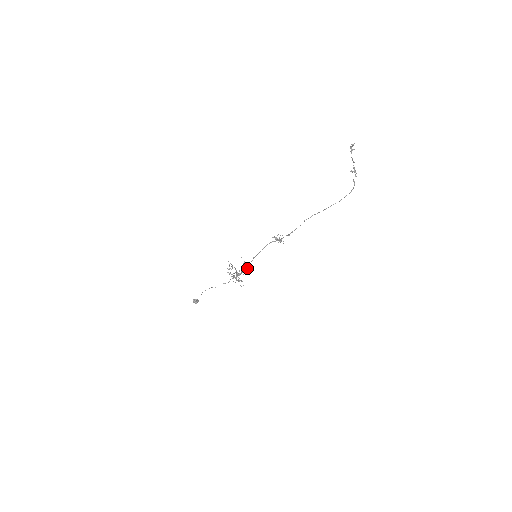
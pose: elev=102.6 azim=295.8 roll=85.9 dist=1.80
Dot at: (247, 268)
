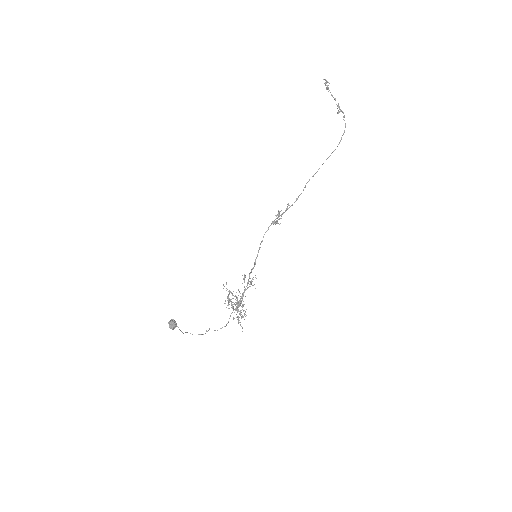
Dot at: (248, 281)
